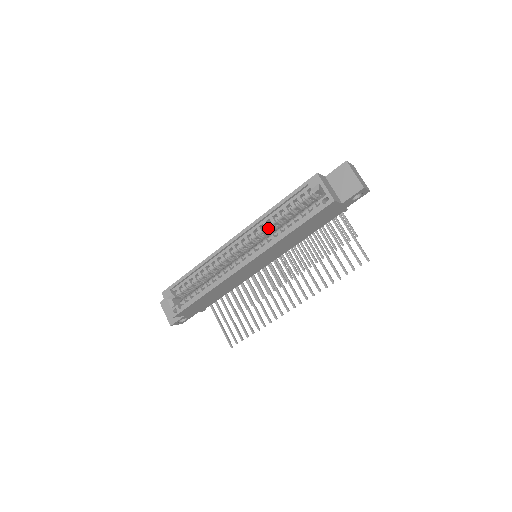
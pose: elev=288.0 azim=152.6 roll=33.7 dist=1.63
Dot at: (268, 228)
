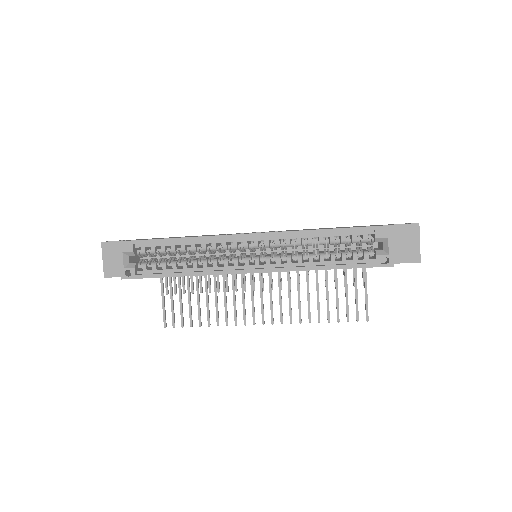
Dot at: occluded
